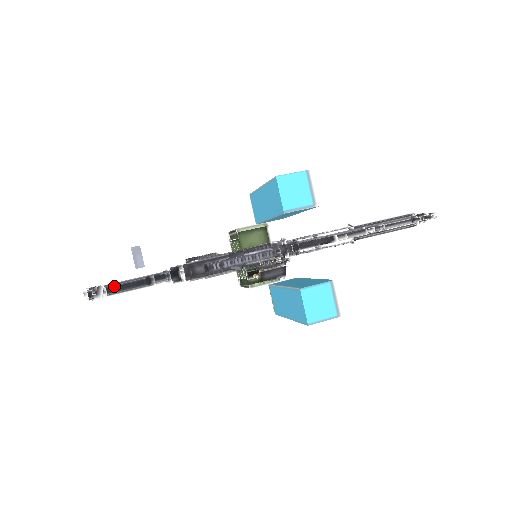
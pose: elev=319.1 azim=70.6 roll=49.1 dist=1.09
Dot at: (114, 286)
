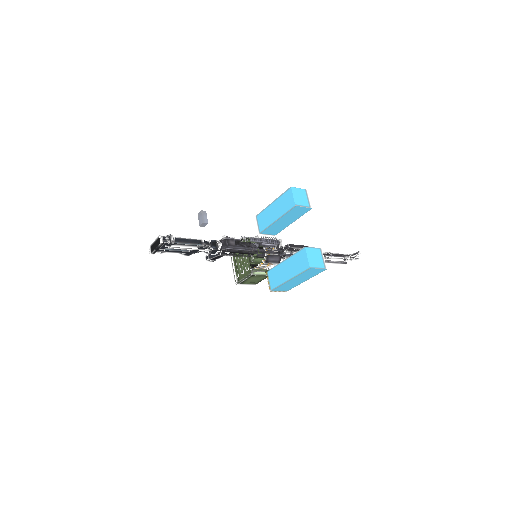
Dot at: (179, 238)
